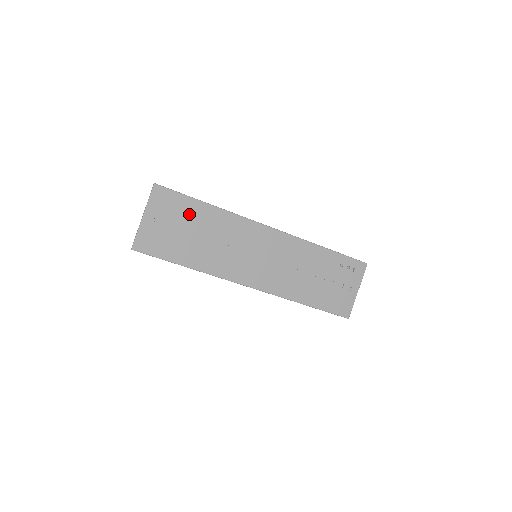
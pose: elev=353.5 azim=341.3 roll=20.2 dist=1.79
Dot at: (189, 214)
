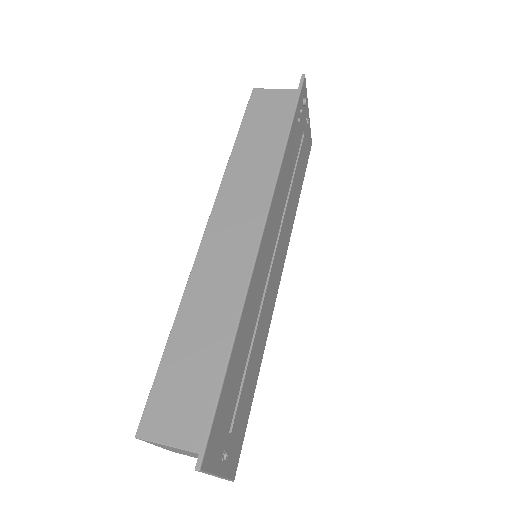
Dot at: (232, 386)
